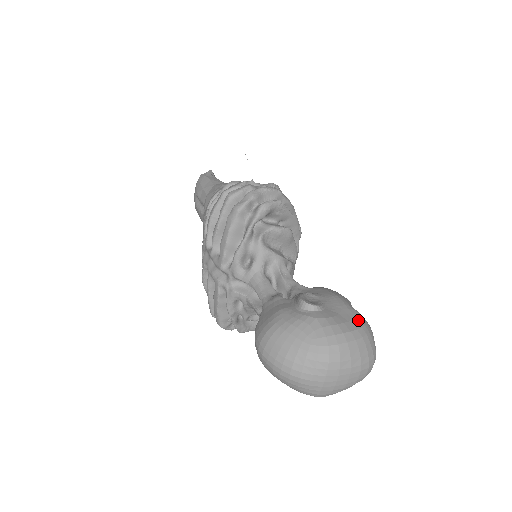
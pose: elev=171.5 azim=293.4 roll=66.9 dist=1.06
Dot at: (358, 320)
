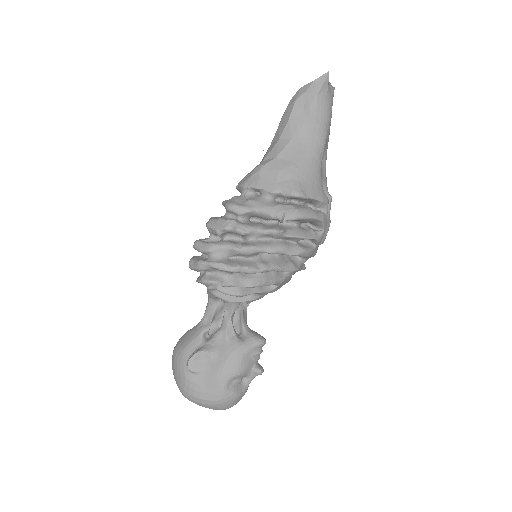
Dot at: (215, 396)
